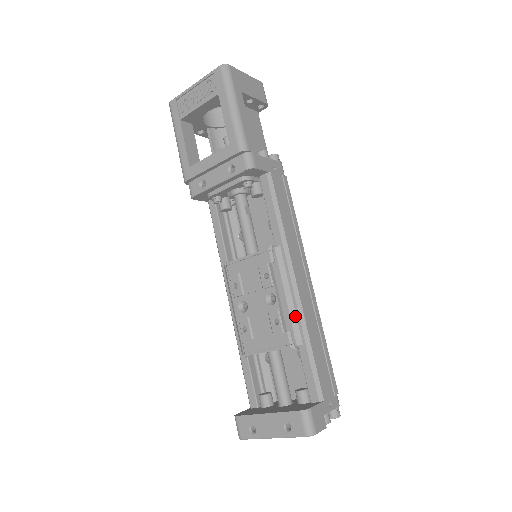
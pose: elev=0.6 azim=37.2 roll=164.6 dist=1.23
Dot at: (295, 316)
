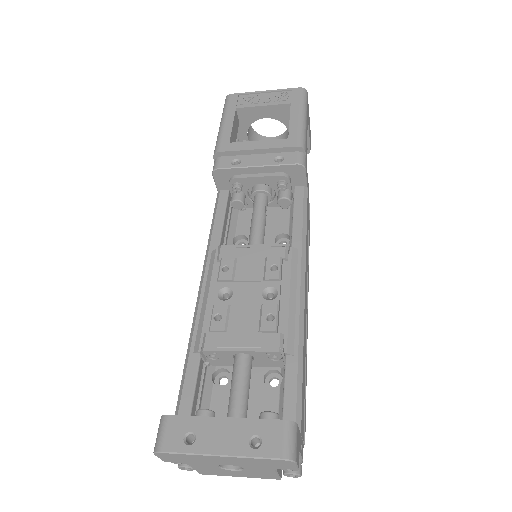
Dot at: (294, 321)
